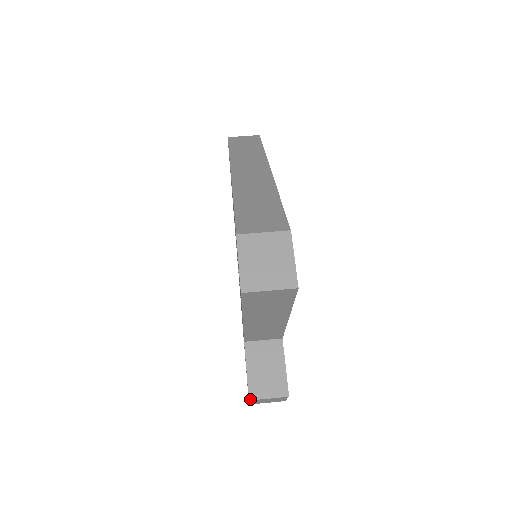
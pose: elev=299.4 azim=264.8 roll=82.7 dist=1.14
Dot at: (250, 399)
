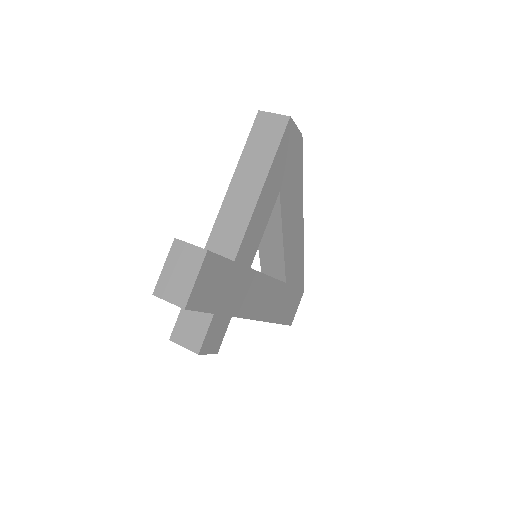
Dot at: occluded
